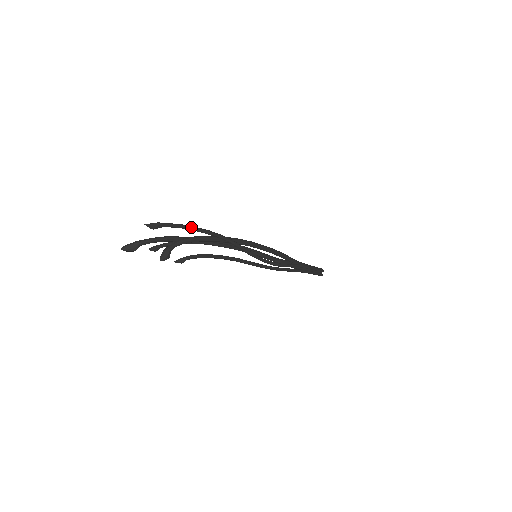
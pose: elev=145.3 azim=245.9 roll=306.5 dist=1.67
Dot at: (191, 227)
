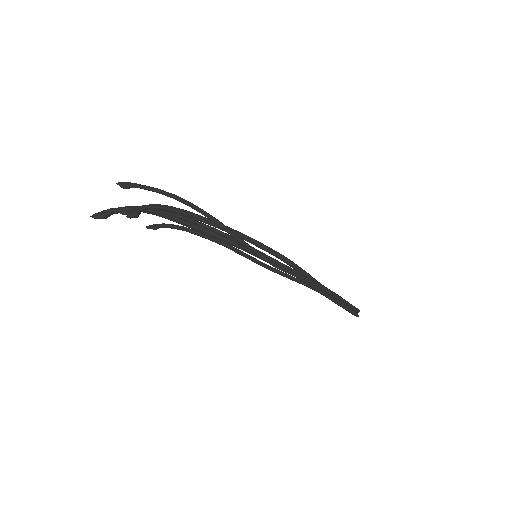
Dot at: (167, 192)
